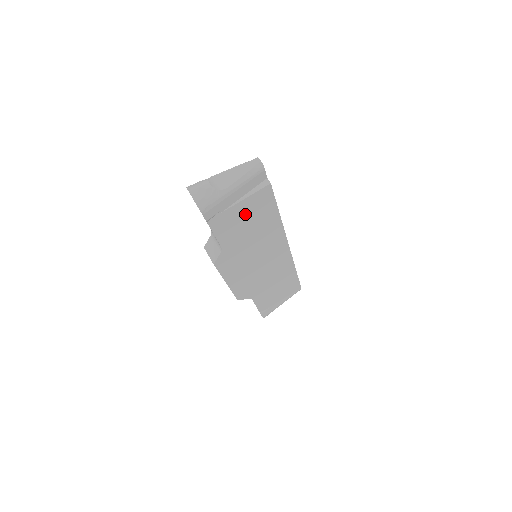
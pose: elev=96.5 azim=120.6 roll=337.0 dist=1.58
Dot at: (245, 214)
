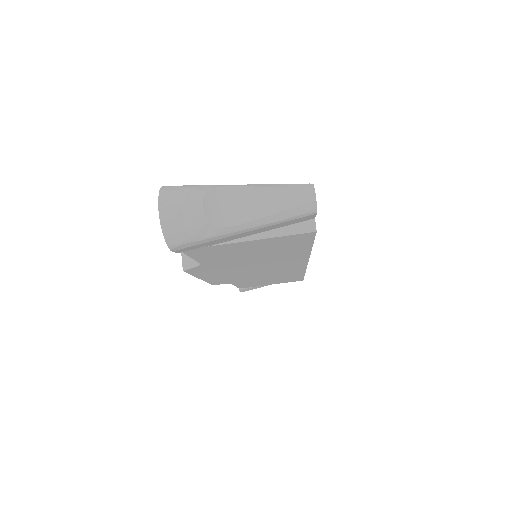
Dot at: (253, 247)
